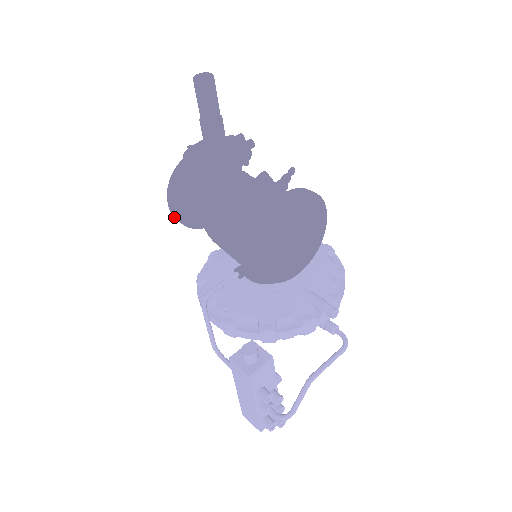
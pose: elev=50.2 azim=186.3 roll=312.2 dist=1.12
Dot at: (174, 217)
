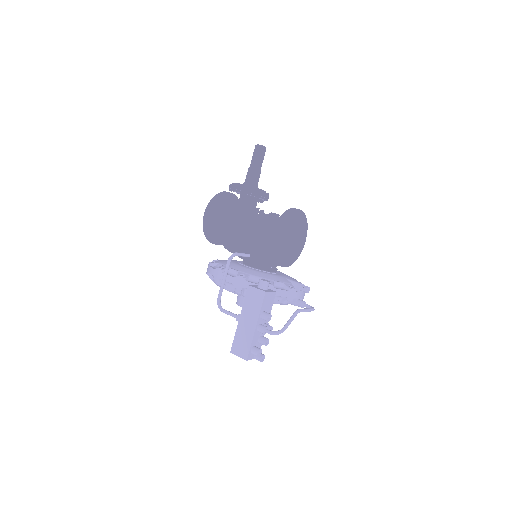
Dot at: (203, 224)
